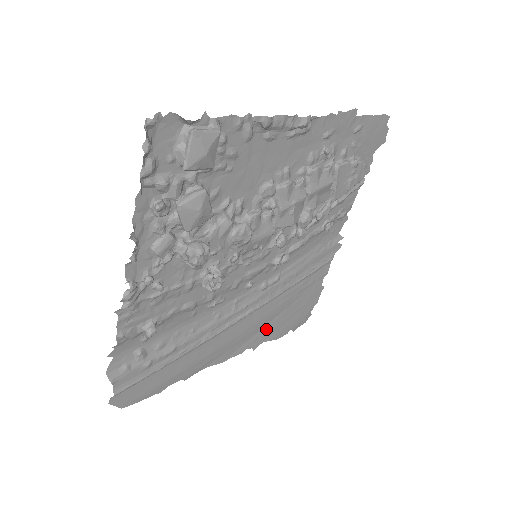
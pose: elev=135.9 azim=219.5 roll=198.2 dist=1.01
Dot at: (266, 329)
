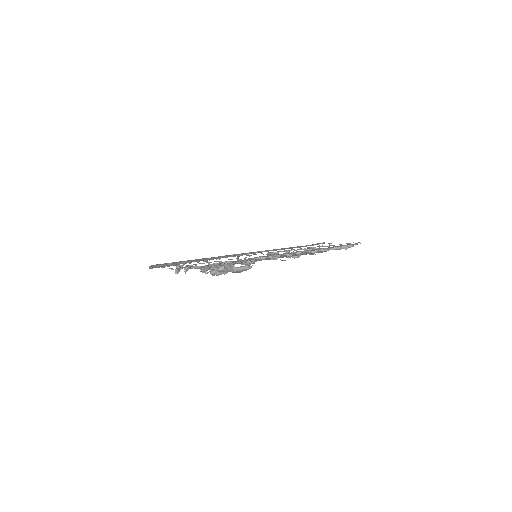
Dot at: occluded
